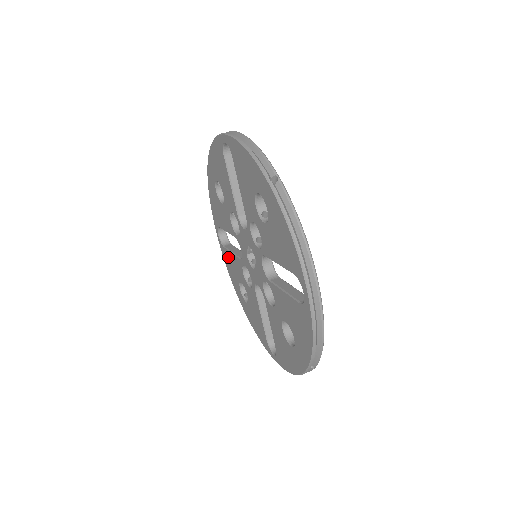
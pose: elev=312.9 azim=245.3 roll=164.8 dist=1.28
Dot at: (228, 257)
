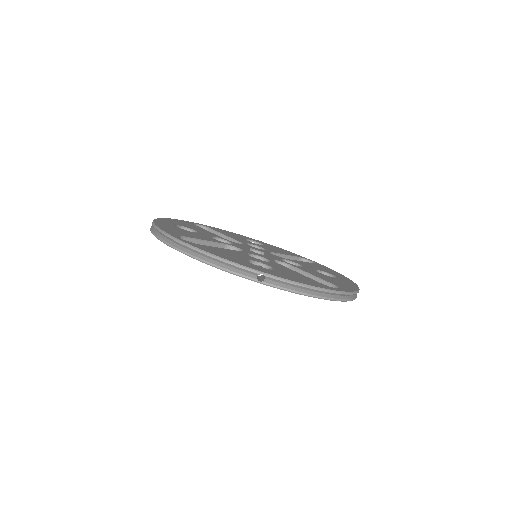
Dot at: occluded
